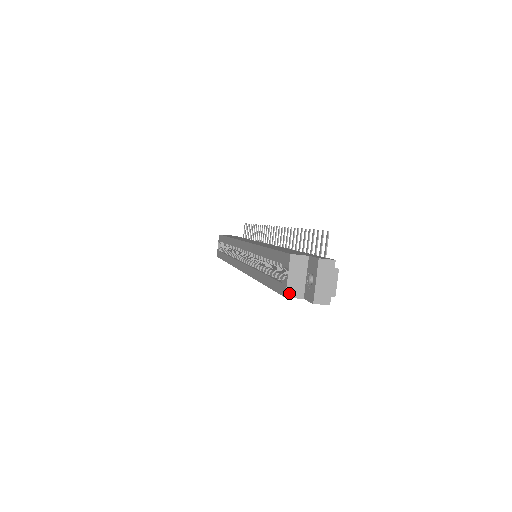
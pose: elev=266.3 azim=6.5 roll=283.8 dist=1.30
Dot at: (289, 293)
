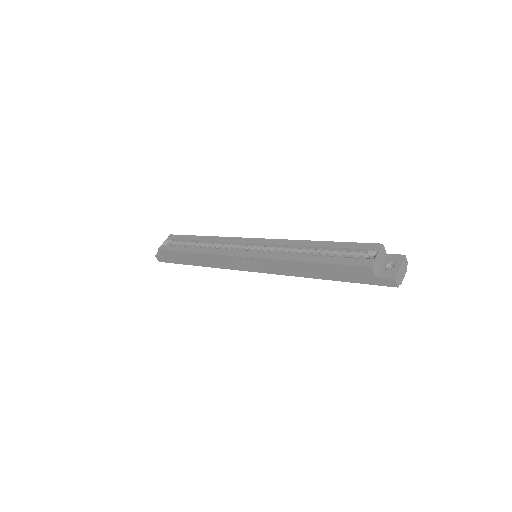
Dot at: (374, 266)
